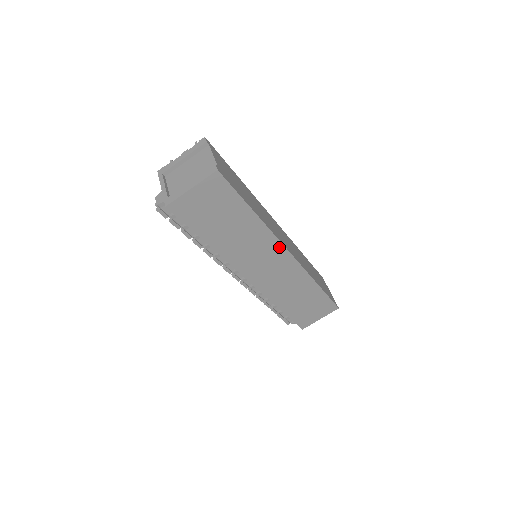
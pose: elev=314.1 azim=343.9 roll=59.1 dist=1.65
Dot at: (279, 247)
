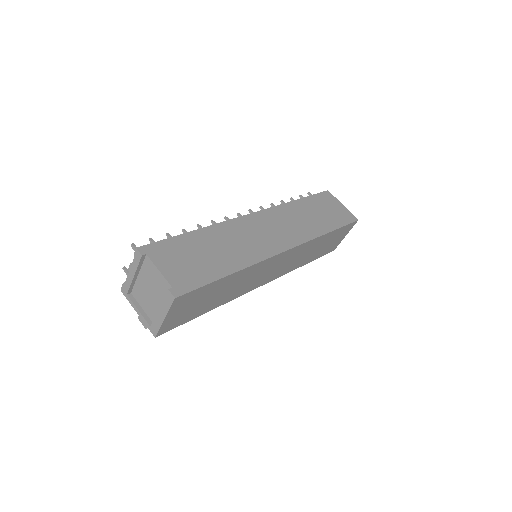
Dot at: (273, 258)
